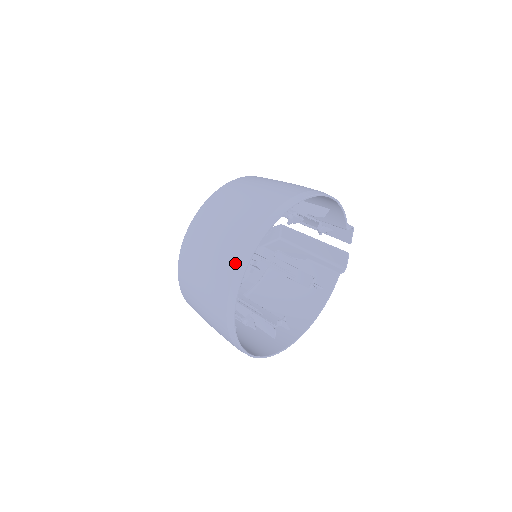
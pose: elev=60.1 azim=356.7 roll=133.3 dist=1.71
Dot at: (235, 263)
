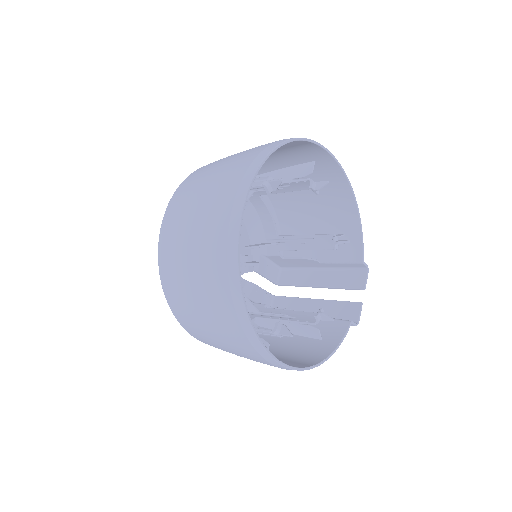
Dot at: (259, 151)
